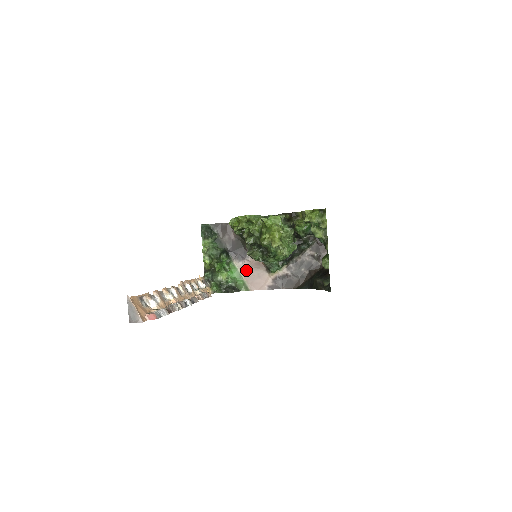
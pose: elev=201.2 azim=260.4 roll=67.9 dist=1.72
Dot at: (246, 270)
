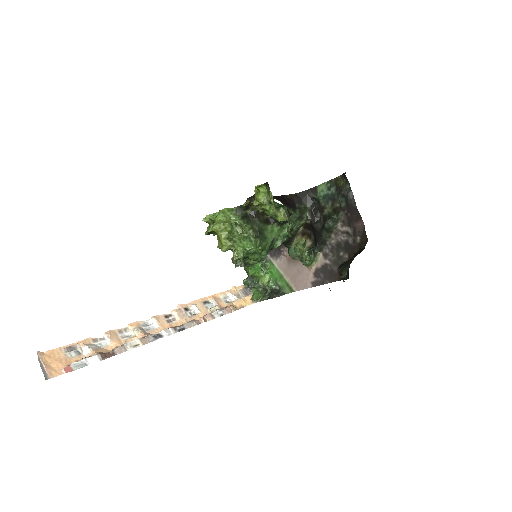
Dot at: (285, 267)
